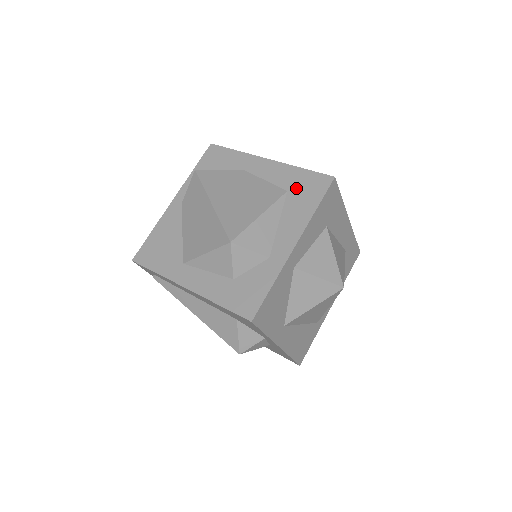
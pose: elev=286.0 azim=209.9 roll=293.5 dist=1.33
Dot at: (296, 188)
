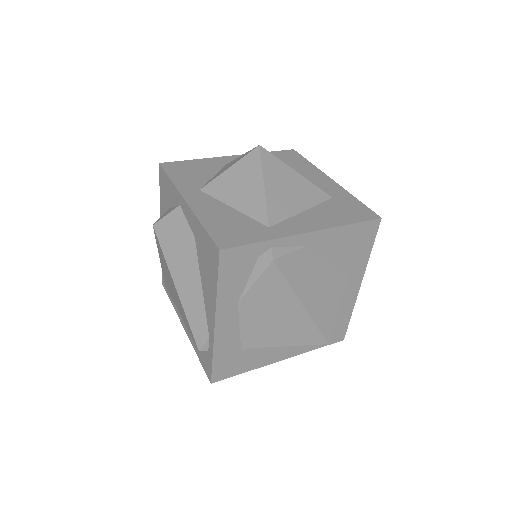
Dot at: occluded
